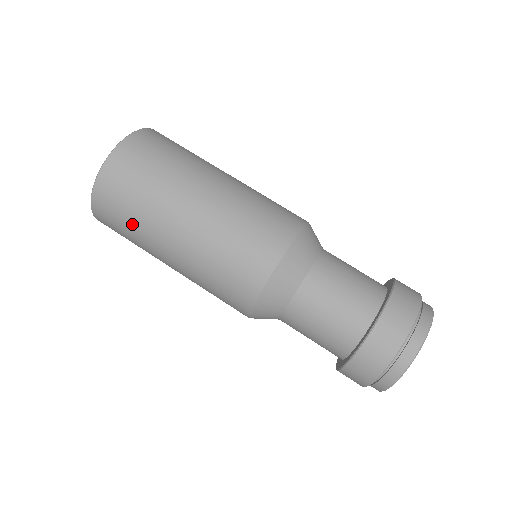
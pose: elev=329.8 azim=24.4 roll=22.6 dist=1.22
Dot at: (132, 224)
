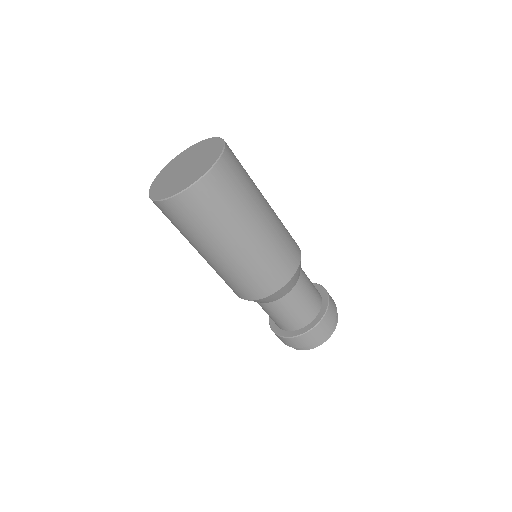
Dot at: (180, 230)
